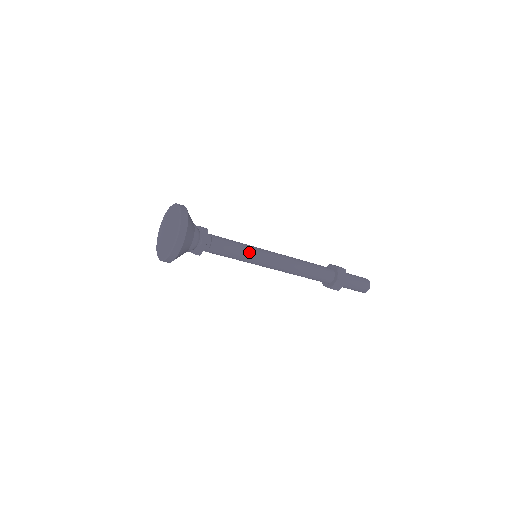
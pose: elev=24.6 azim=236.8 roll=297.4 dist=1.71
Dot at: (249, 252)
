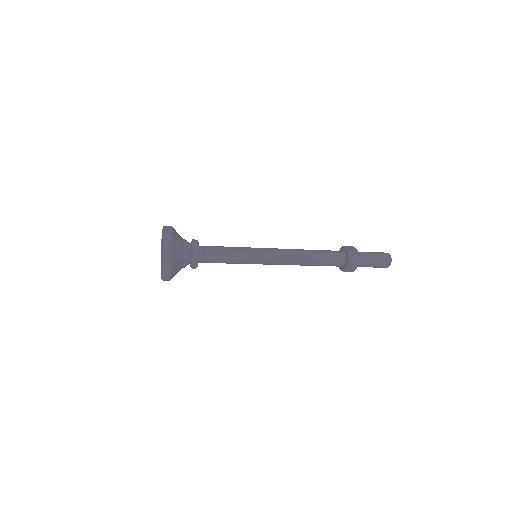
Dot at: (245, 256)
